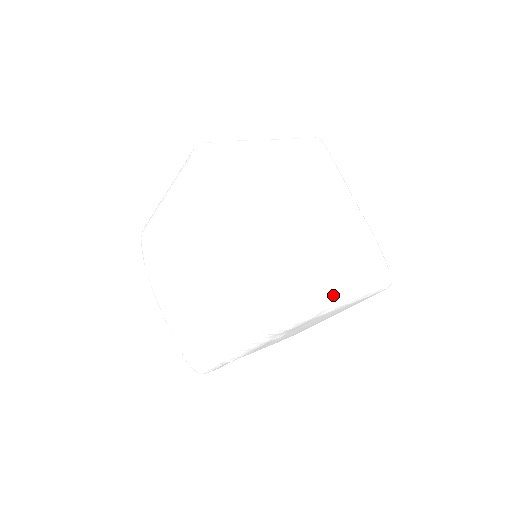
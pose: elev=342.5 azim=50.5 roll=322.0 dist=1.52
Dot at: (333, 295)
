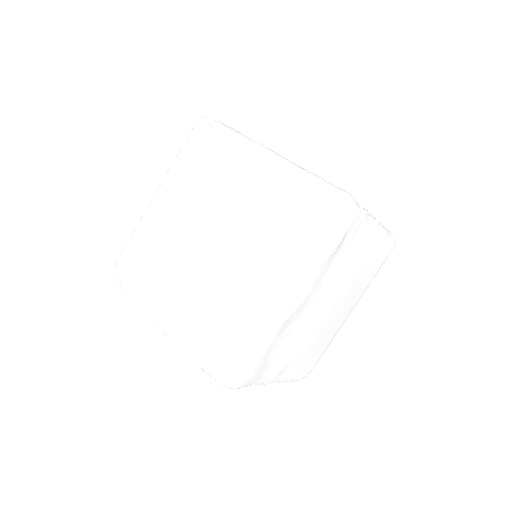
Dot at: occluded
